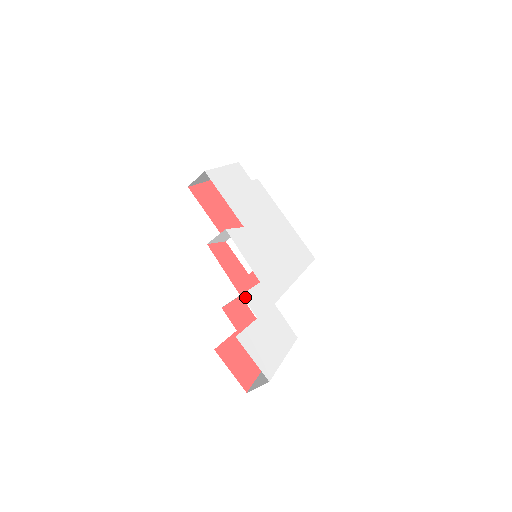
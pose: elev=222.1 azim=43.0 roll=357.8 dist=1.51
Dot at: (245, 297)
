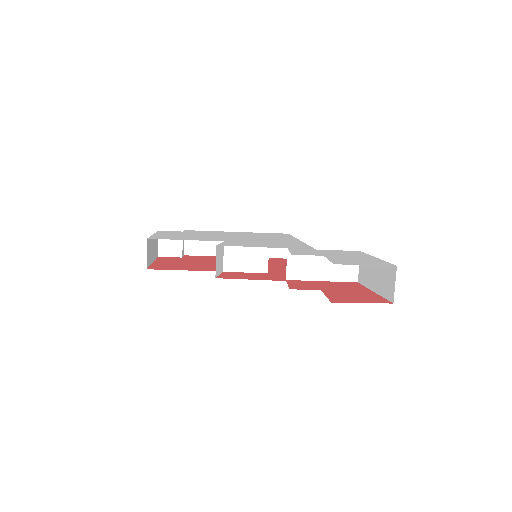
Dot at: (296, 254)
